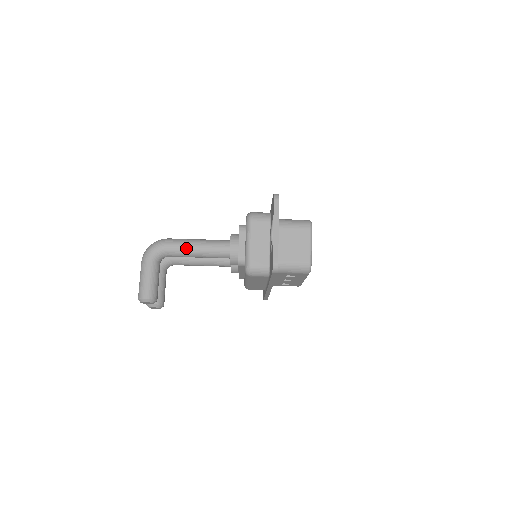
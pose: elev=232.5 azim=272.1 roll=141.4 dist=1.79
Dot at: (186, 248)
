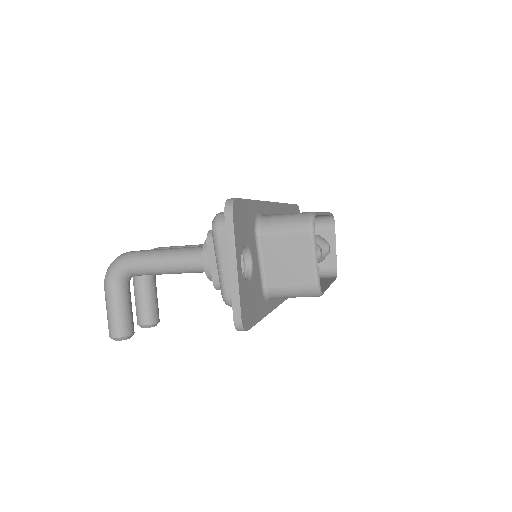
Dot at: (150, 266)
